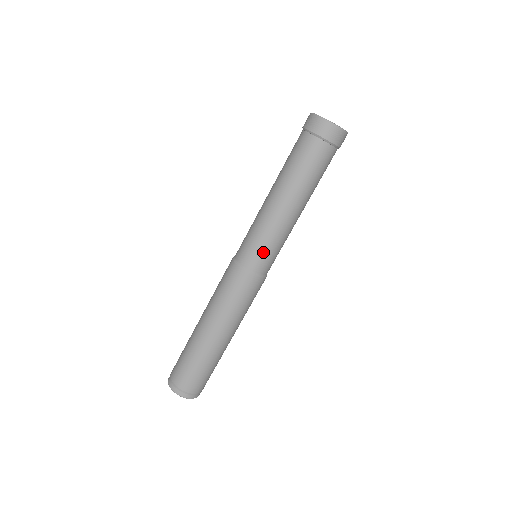
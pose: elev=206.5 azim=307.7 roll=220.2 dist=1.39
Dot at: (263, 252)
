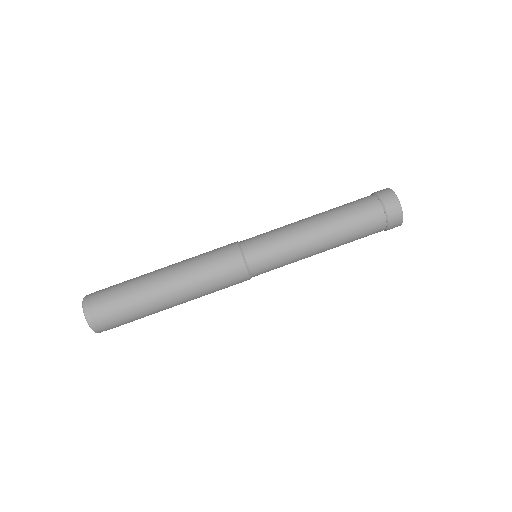
Dot at: (268, 252)
